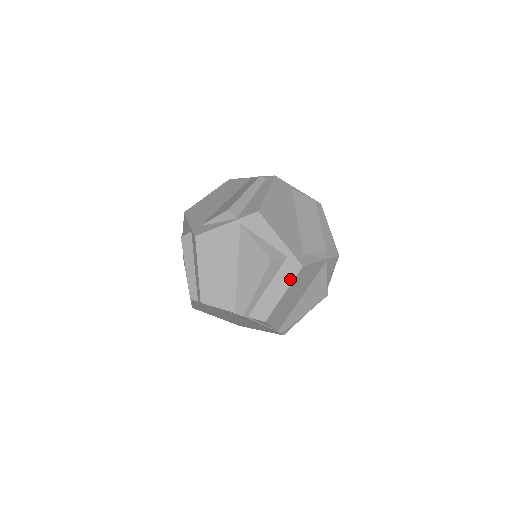
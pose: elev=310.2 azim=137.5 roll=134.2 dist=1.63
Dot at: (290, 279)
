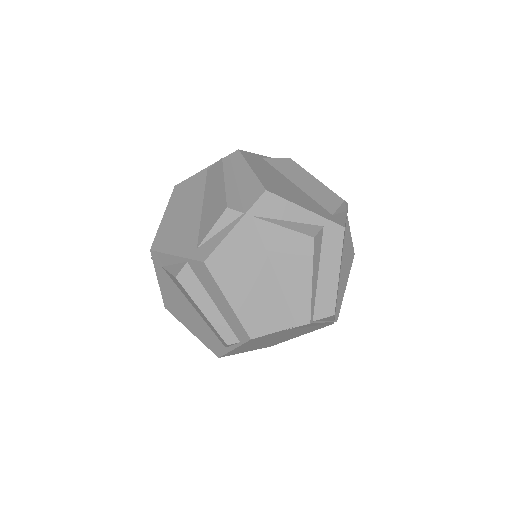
Dot at: (338, 250)
